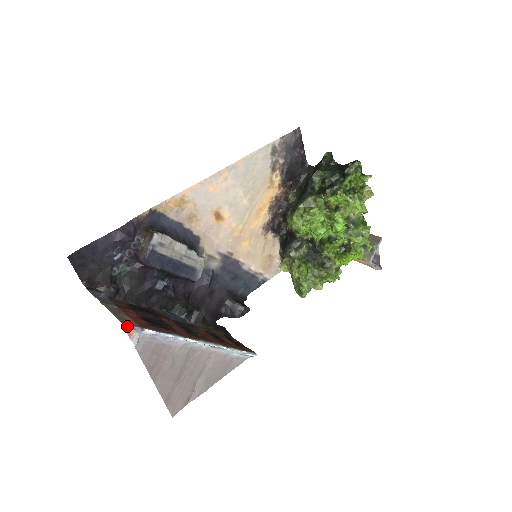
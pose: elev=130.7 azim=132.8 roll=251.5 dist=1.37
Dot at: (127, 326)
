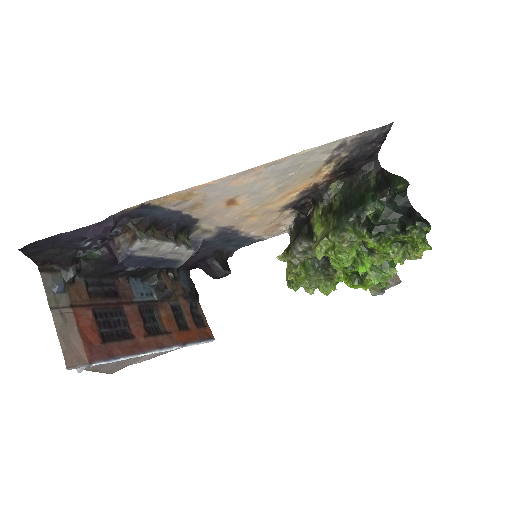
Dot at: occluded
